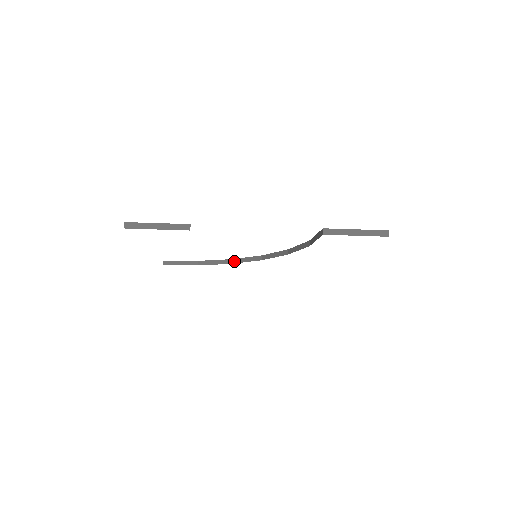
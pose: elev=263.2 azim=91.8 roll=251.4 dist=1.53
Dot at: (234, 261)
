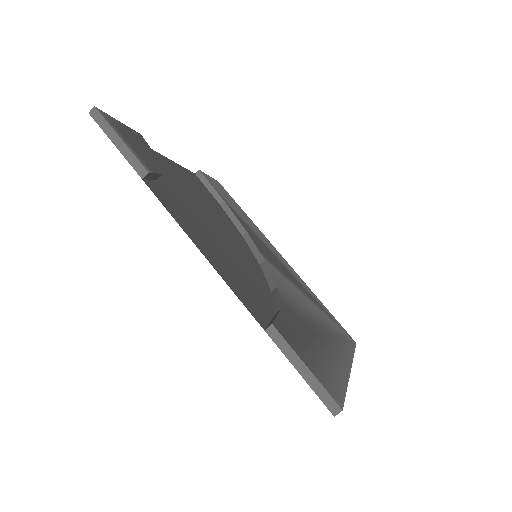
Dot at: (246, 236)
